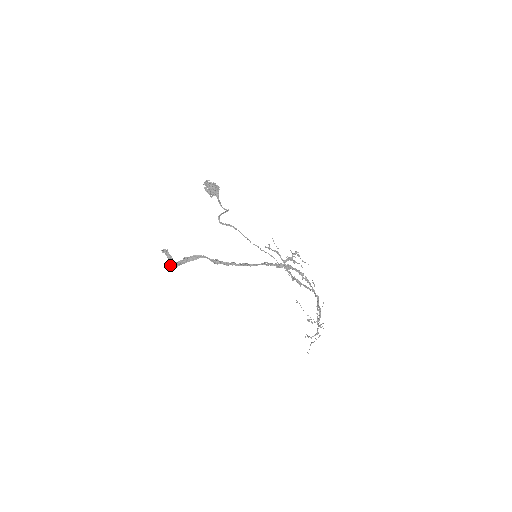
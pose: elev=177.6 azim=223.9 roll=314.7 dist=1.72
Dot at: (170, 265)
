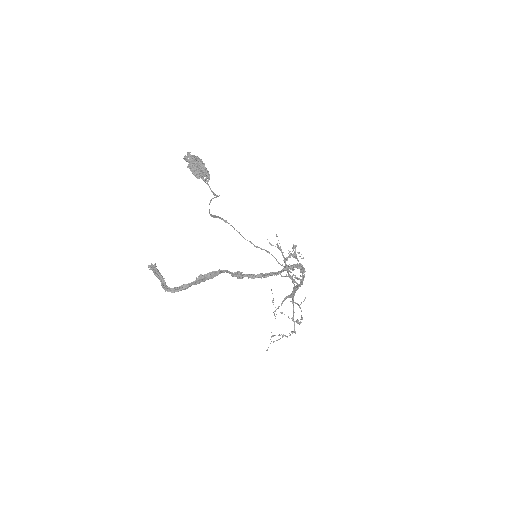
Dot at: (173, 289)
